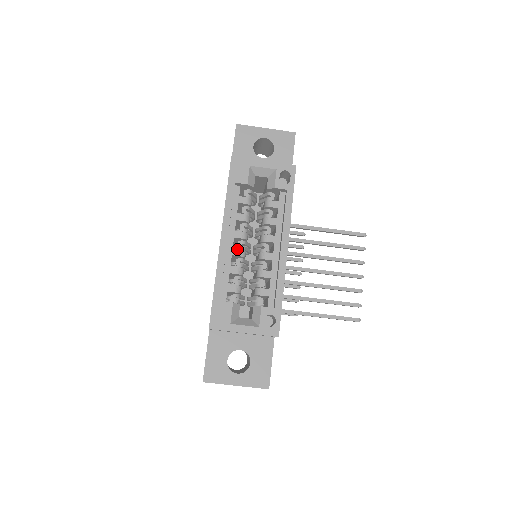
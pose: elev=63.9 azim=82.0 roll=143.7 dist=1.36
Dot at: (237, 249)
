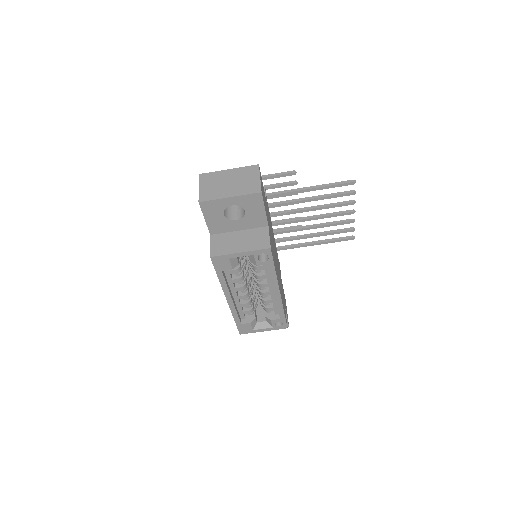
Dot at: (241, 296)
